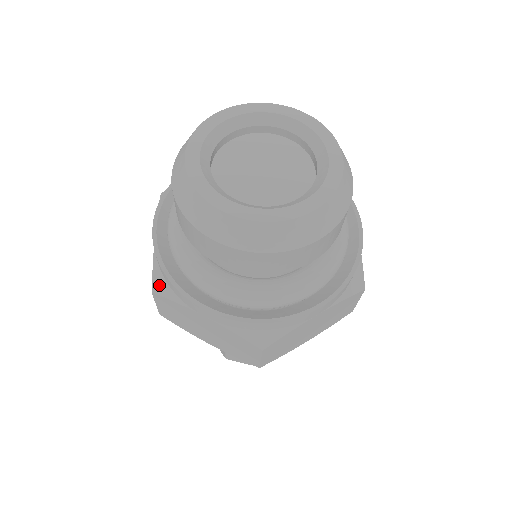
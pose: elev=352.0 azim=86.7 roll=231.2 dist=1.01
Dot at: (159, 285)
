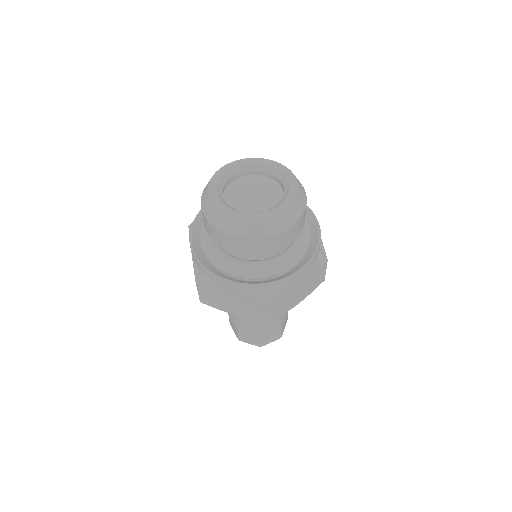
Dot at: occluded
